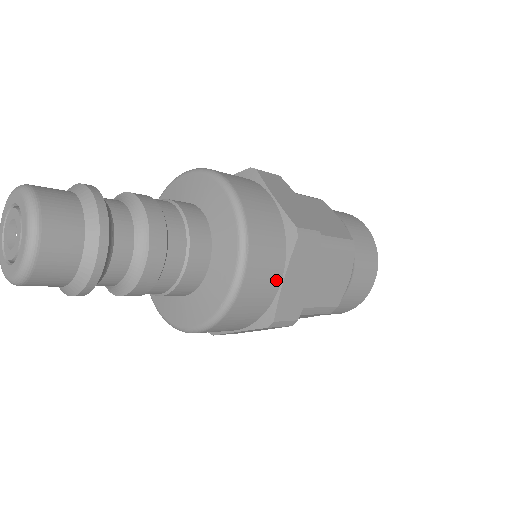
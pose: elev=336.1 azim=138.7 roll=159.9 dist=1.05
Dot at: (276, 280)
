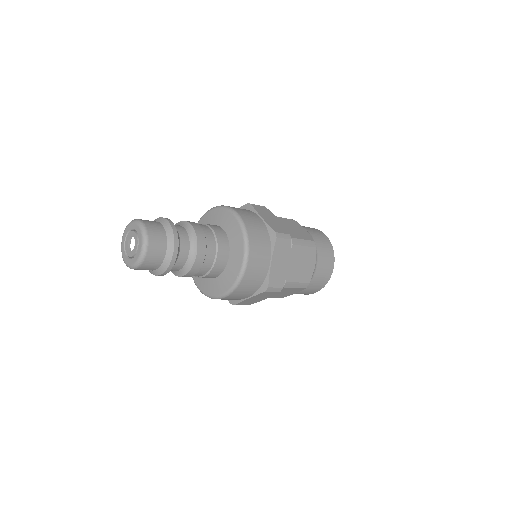
Dot at: (267, 262)
